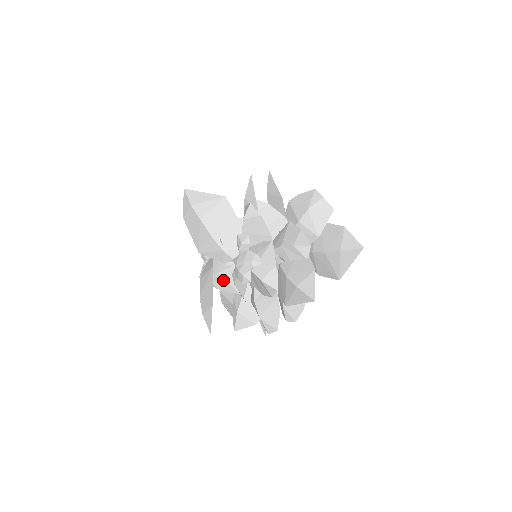
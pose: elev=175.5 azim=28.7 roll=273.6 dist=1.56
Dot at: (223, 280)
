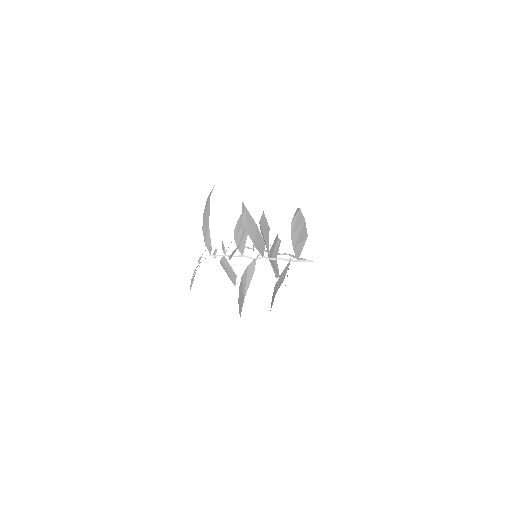
Dot at: occluded
